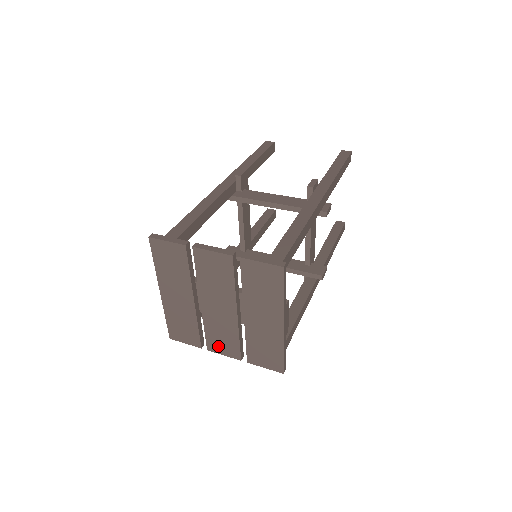
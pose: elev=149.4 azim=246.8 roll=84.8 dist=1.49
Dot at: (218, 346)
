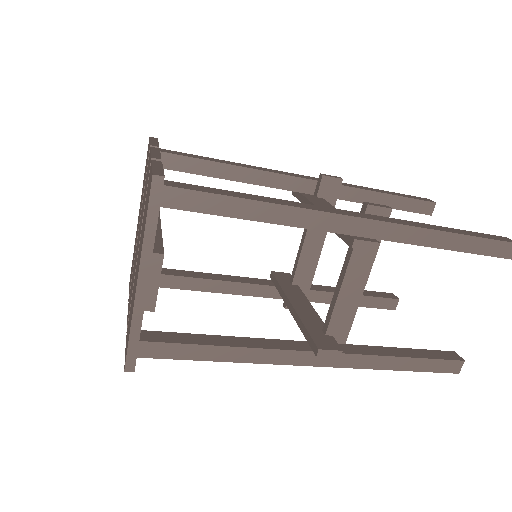
Dot at: (129, 302)
